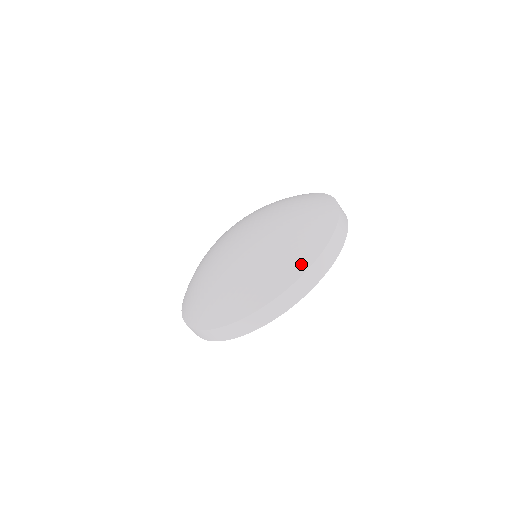
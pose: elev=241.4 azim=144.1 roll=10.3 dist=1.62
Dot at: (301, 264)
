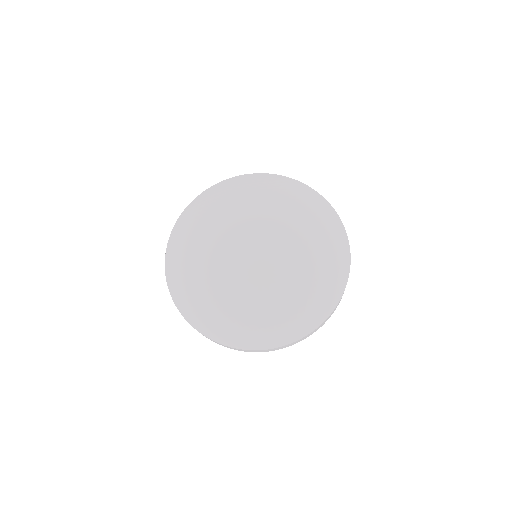
Dot at: (300, 331)
